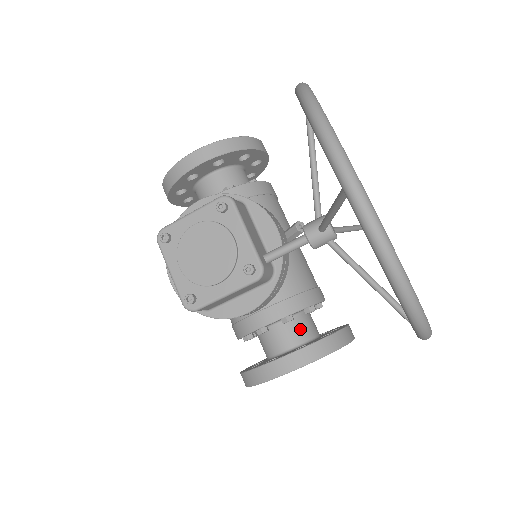
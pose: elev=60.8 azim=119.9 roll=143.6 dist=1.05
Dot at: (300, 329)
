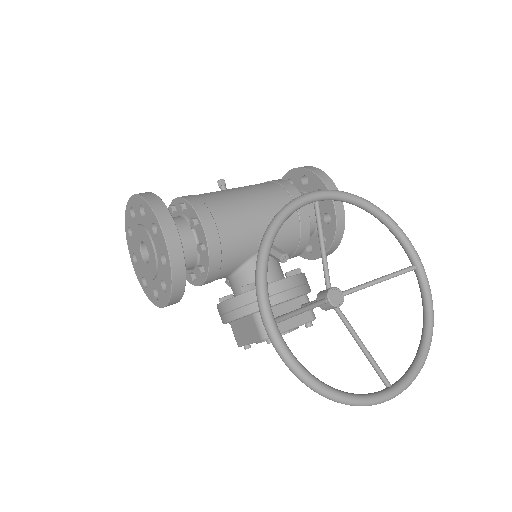
Dot at: occluded
